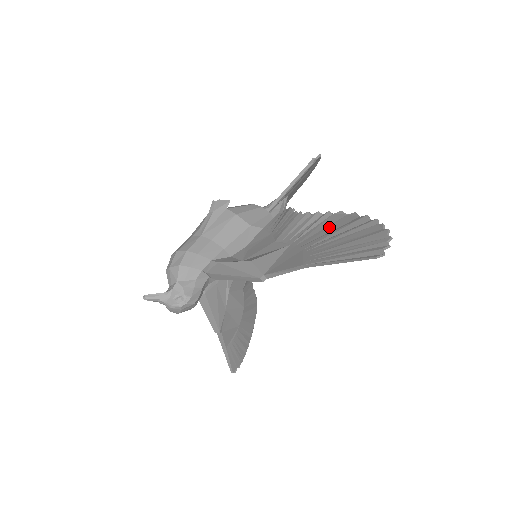
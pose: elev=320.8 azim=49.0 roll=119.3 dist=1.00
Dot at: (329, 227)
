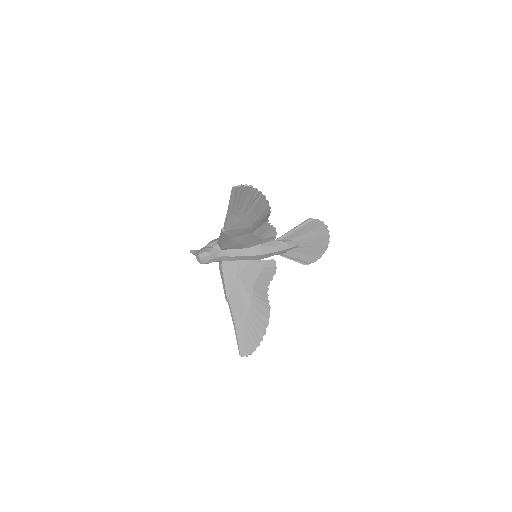
Dot at: (258, 209)
